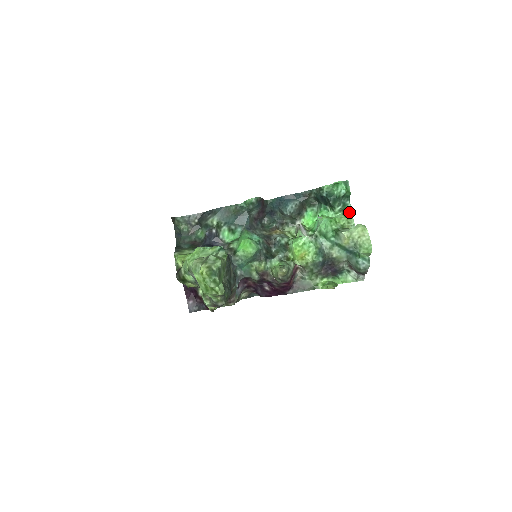
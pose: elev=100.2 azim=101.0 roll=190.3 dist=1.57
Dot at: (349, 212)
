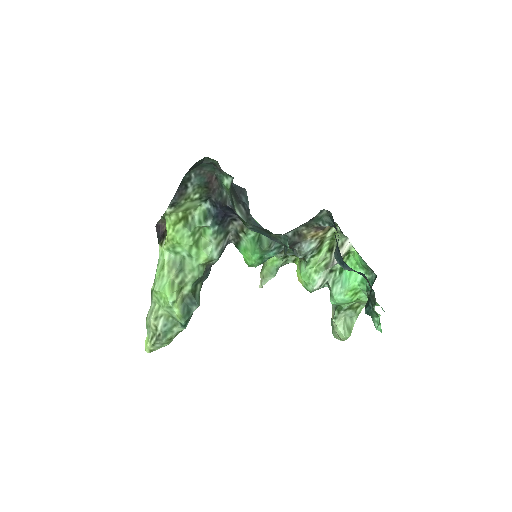
Dot at: (379, 305)
